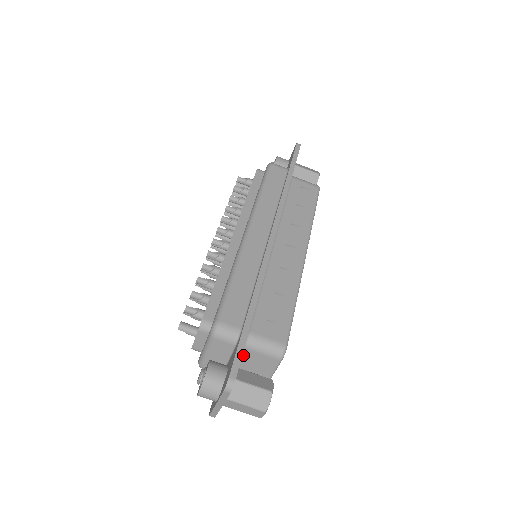
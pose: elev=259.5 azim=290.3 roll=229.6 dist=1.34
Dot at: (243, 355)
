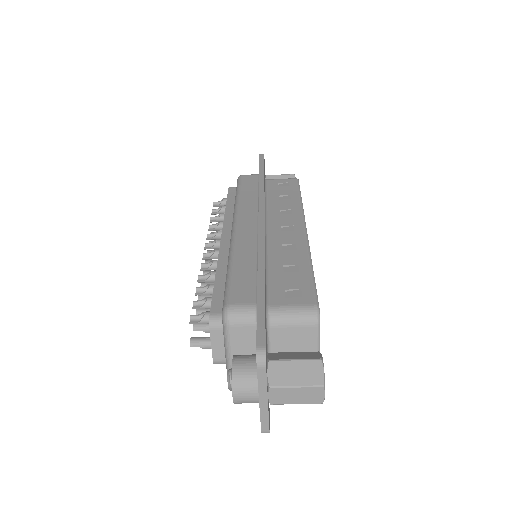
Dot at: (273, 339)
